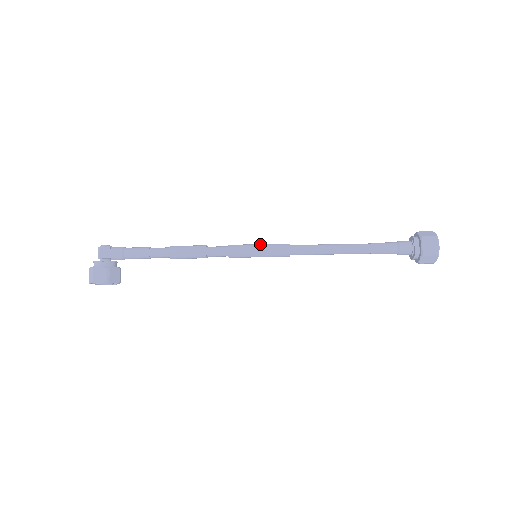
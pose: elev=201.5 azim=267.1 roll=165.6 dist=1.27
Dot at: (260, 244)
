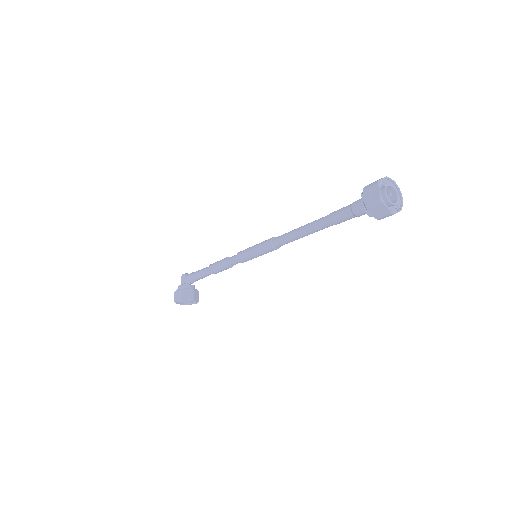
Dot at: (256, 244)
